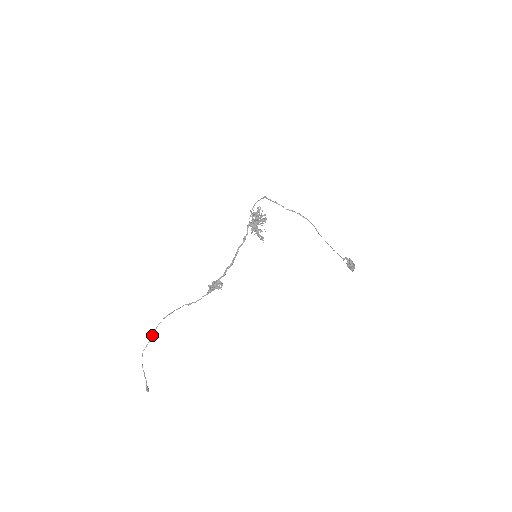
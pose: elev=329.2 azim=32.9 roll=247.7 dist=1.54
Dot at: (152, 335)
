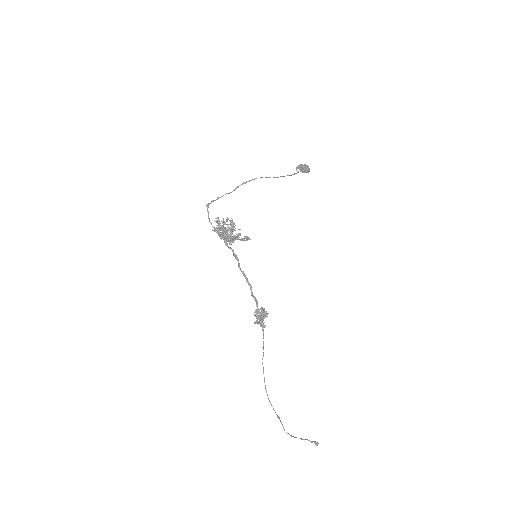
Dot at: (275, 412)
